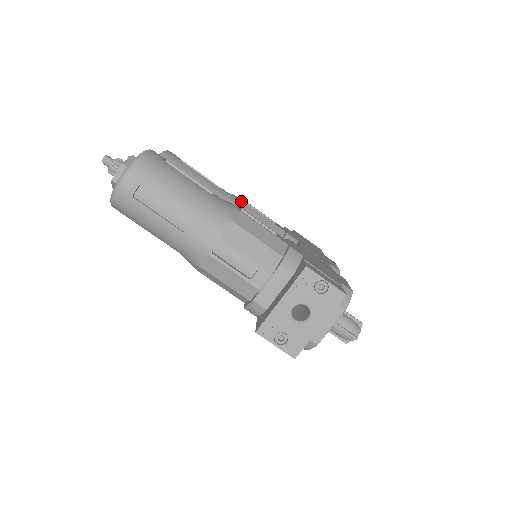
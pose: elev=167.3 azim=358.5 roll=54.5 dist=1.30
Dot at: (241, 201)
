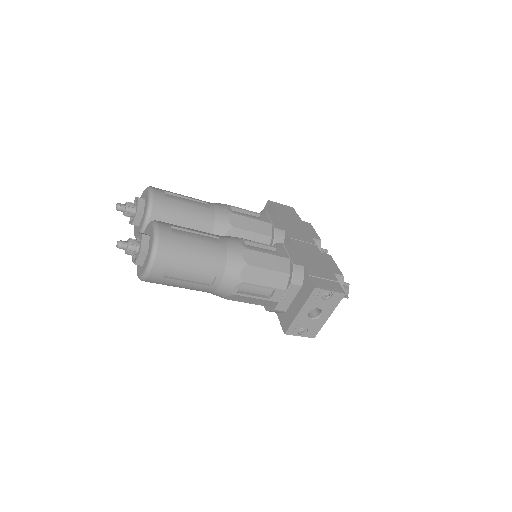
Dot at: (230, 213)
